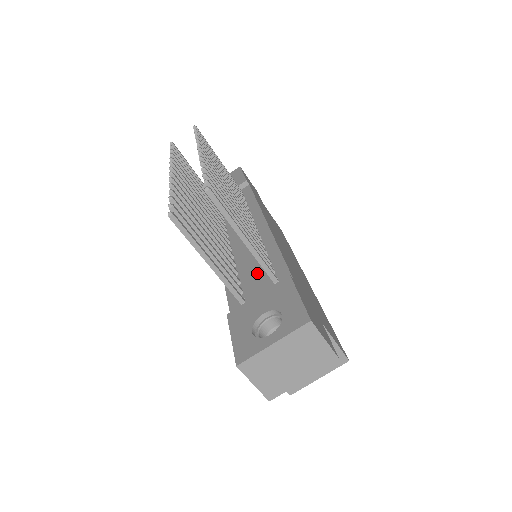
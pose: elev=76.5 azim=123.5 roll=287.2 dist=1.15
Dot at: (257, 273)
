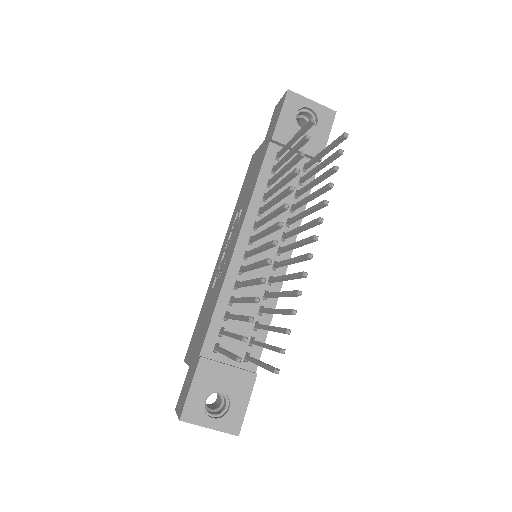
Dot at: (243, 327)
